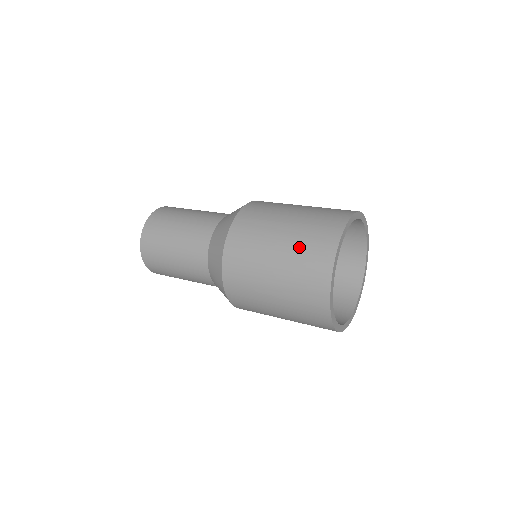
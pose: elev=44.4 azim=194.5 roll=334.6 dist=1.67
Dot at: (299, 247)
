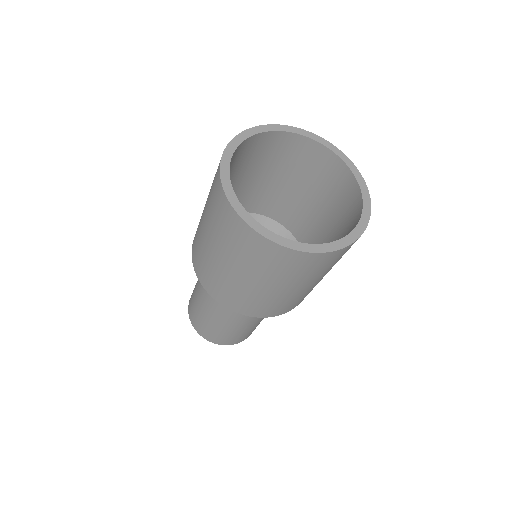
Dot at: (209, 195)
